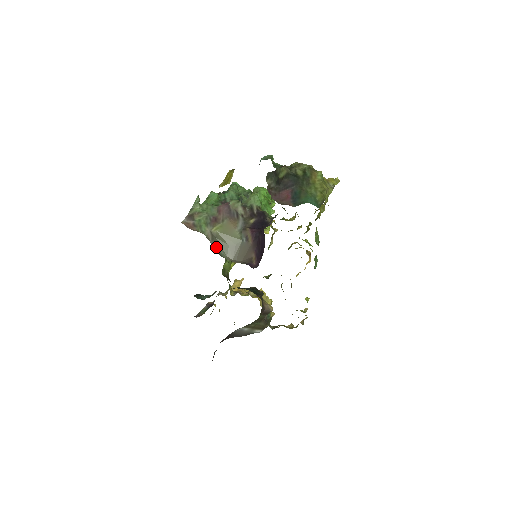
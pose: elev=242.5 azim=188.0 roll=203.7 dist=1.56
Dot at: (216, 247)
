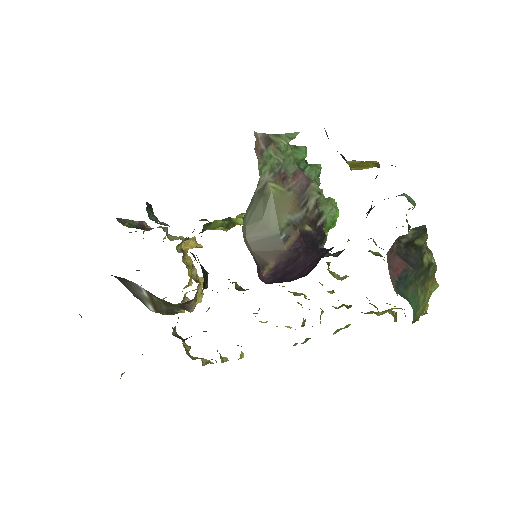
Dot at: (251, 204)
